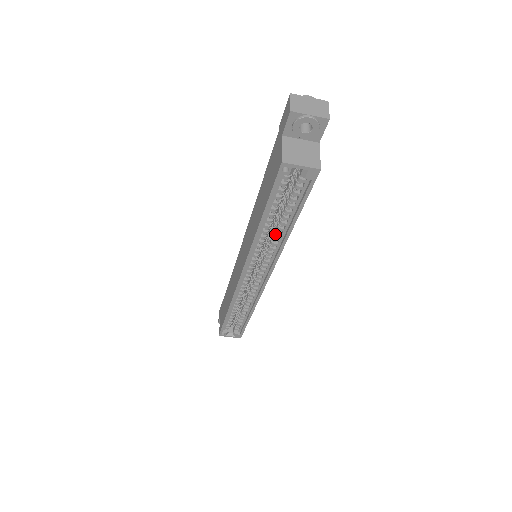
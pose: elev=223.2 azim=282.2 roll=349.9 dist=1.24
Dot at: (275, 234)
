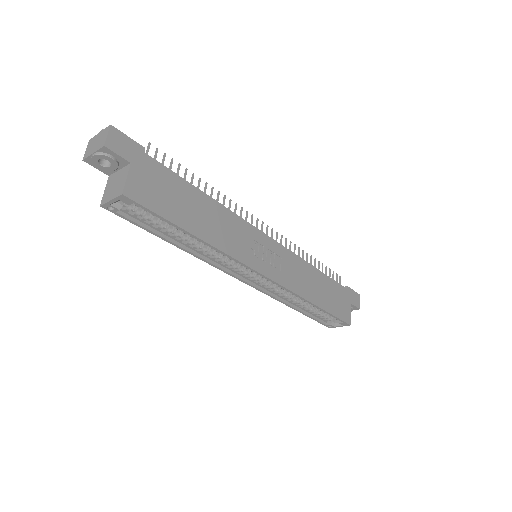
Dot at: occluded
